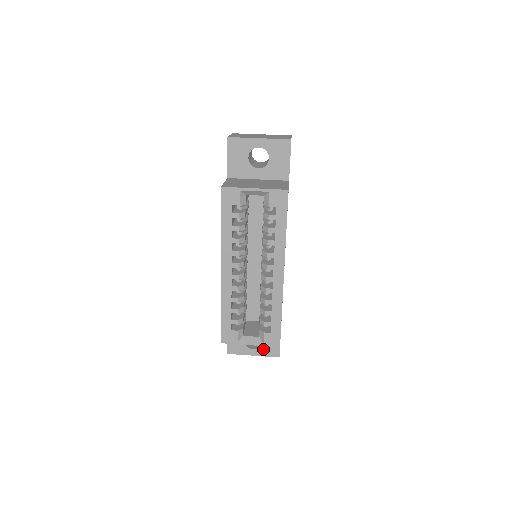
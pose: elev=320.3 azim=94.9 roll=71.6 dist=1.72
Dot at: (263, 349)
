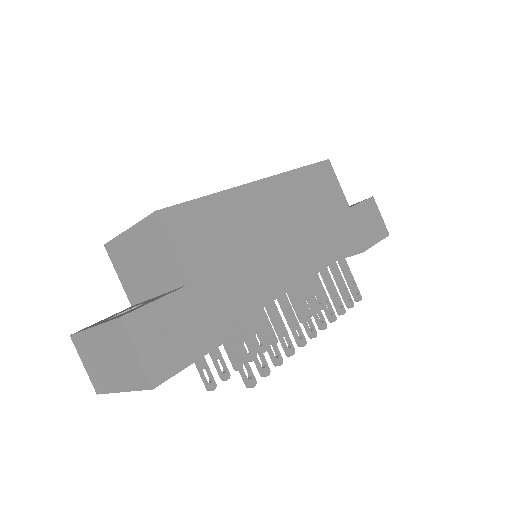
Dot at: occluded
